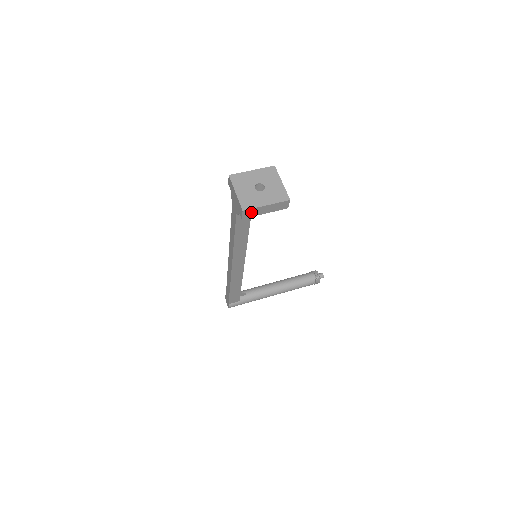
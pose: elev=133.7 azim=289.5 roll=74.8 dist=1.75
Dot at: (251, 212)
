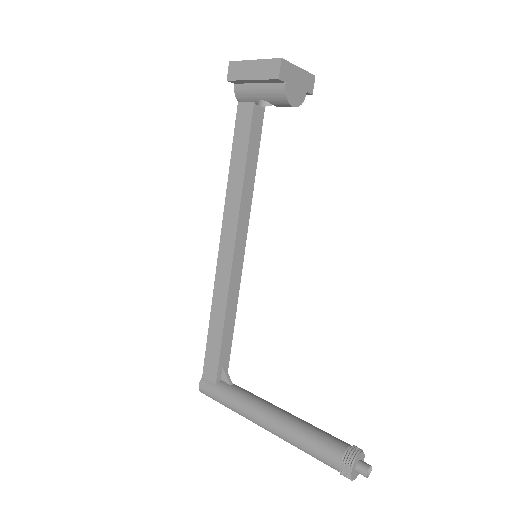
Dot at: (238, 70)
